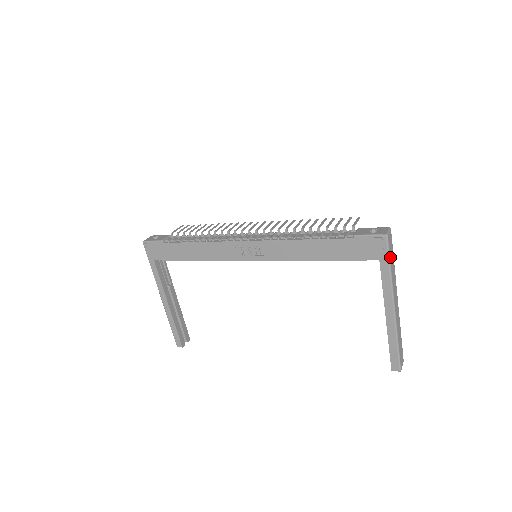
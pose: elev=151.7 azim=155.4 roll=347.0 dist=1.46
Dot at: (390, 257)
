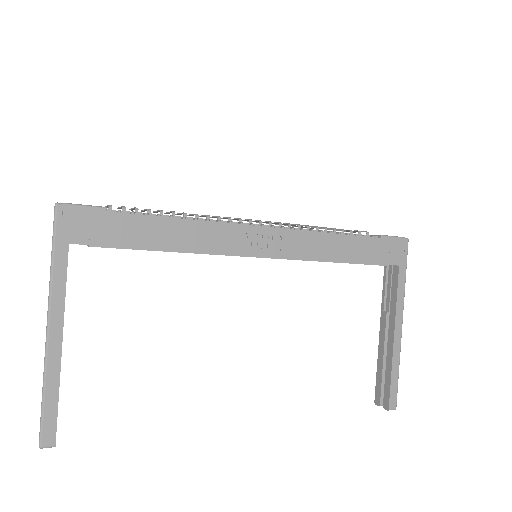
Dot at: (405, 264)
